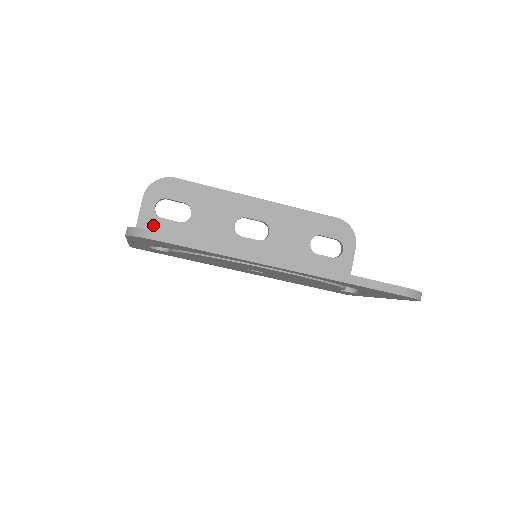
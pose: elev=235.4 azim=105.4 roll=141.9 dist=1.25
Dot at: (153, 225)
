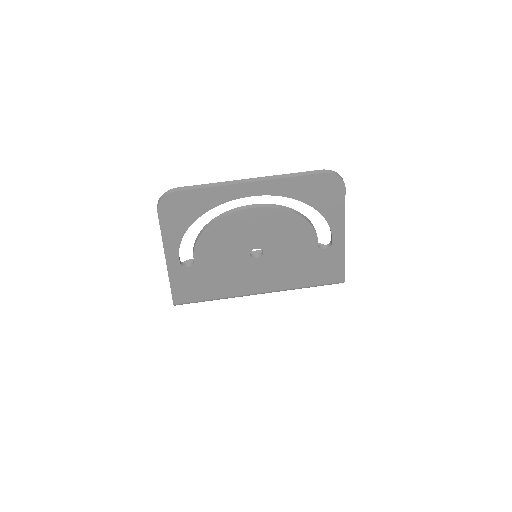
Dot at: occluded
